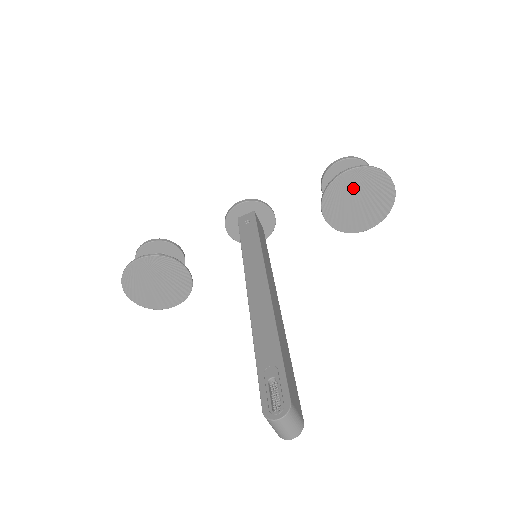
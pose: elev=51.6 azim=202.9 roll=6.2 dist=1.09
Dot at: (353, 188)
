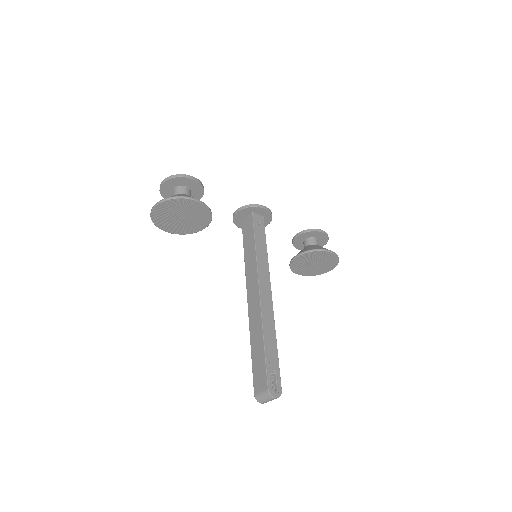
Dot at: (322, 259)
